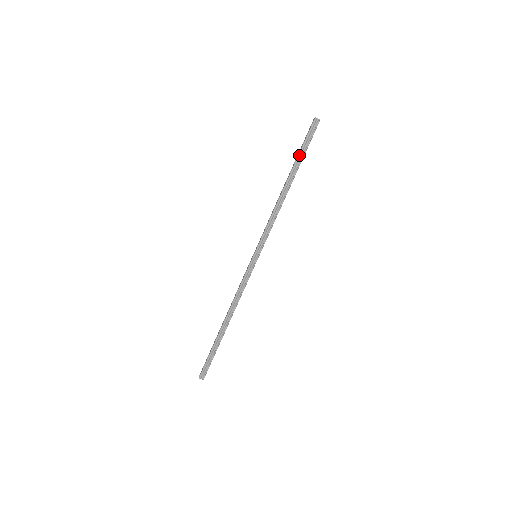
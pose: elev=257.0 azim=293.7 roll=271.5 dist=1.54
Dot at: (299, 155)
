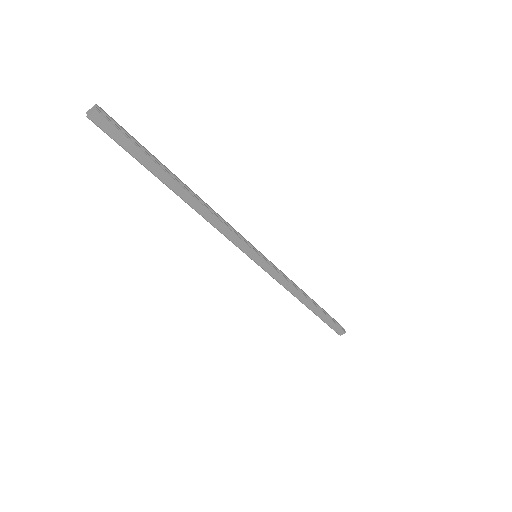
Dot at: (326, 312)
